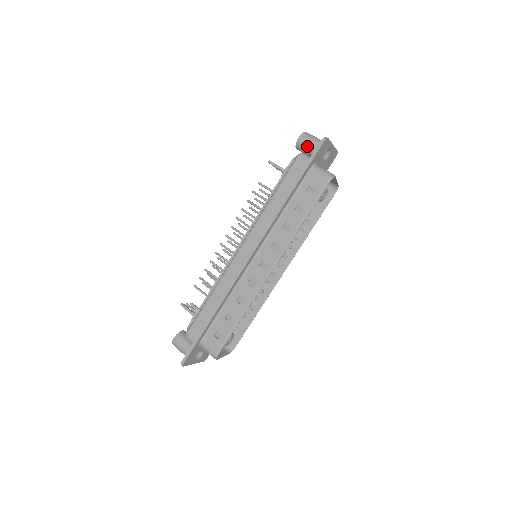
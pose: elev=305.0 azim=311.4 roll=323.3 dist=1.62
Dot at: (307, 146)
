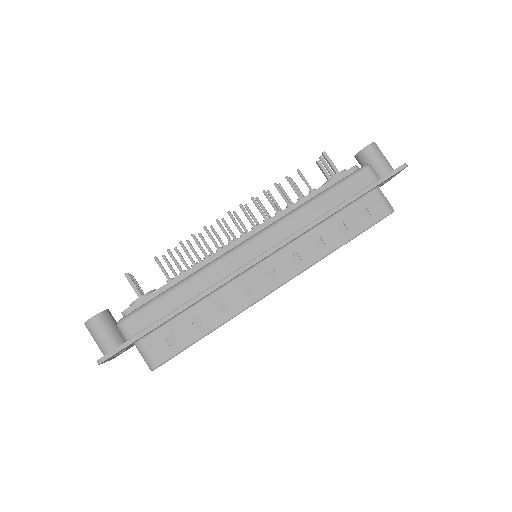
Dot at: (374, 160)
